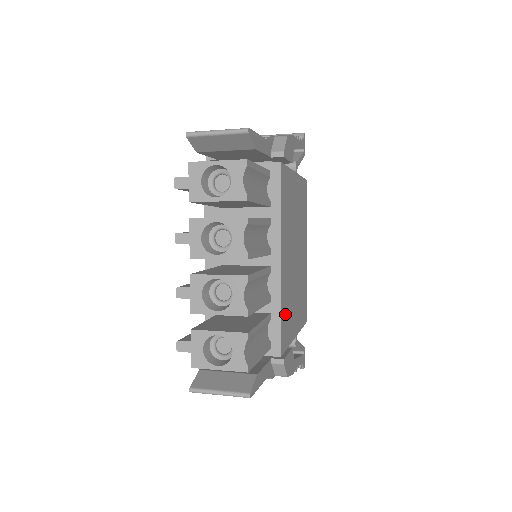
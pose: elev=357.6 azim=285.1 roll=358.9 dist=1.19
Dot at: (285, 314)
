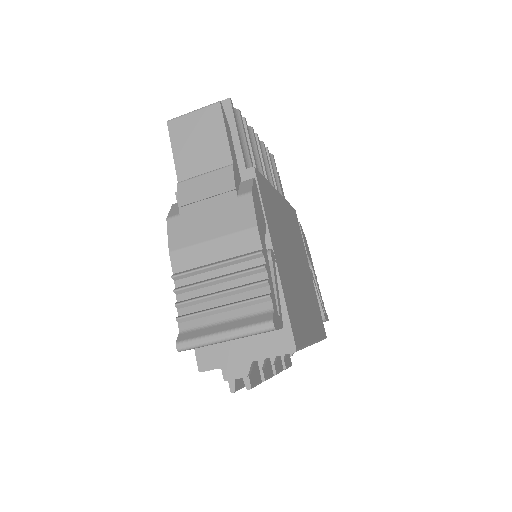
Dot at: (270, 199)
